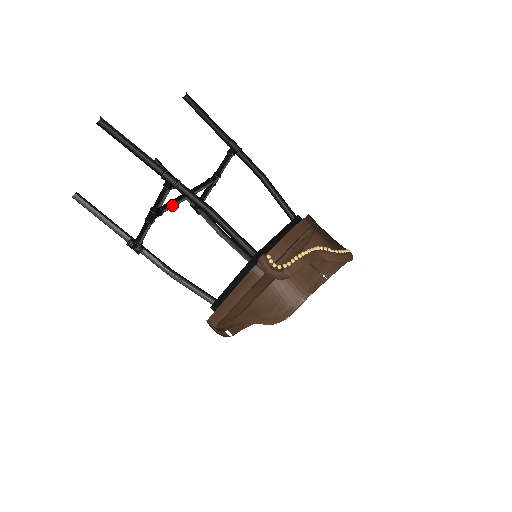
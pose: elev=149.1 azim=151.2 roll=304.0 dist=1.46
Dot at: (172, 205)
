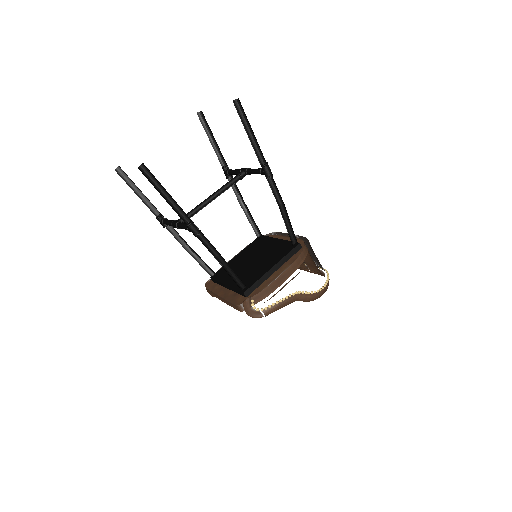
Dot at: (197, 212)
